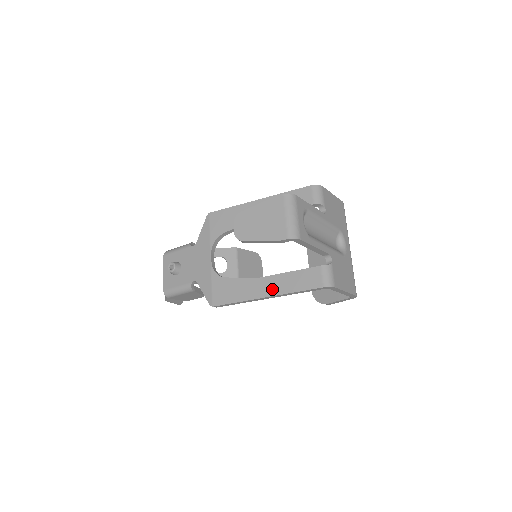
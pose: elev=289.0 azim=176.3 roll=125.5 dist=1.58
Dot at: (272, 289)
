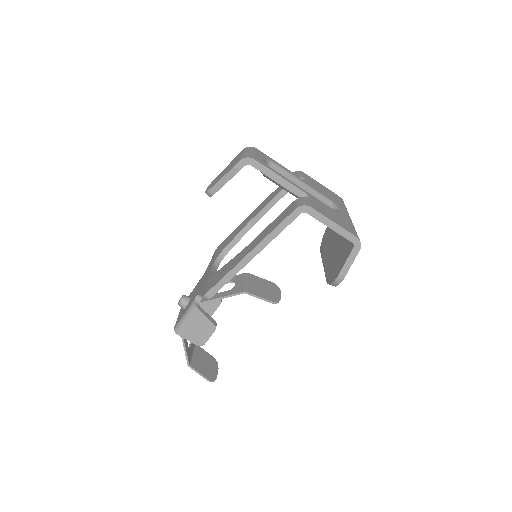
Dot at: (254, 244)
